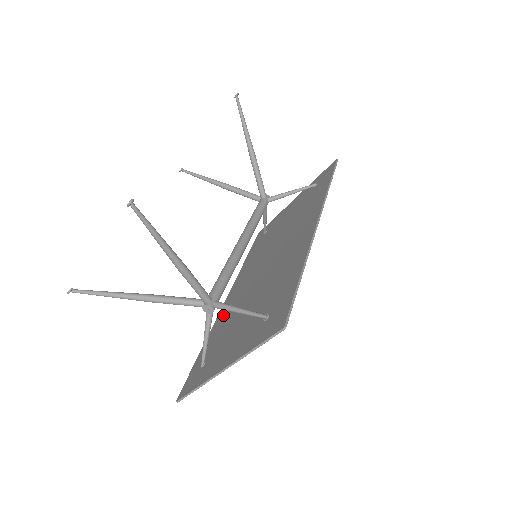
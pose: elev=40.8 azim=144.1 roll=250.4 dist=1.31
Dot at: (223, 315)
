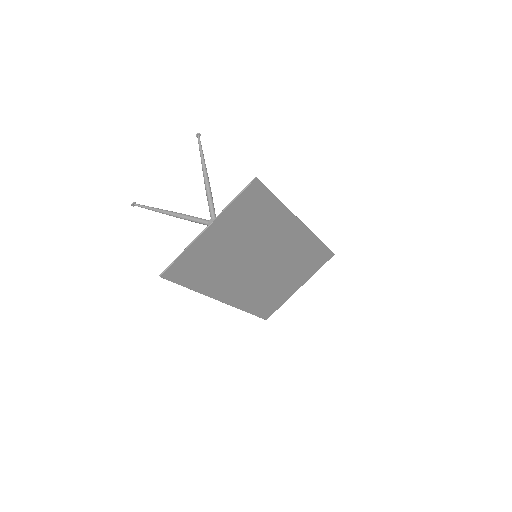
Dot at: (217, 286)
